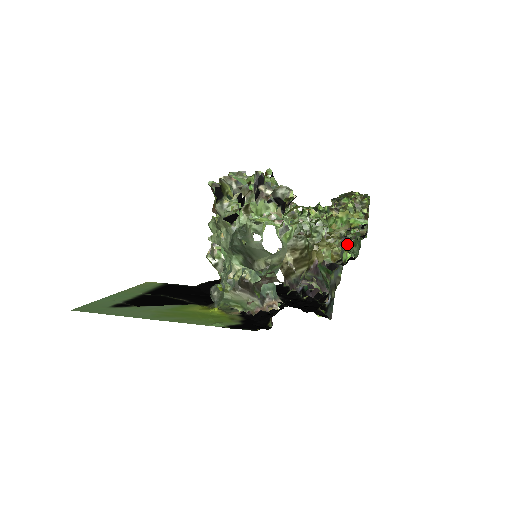
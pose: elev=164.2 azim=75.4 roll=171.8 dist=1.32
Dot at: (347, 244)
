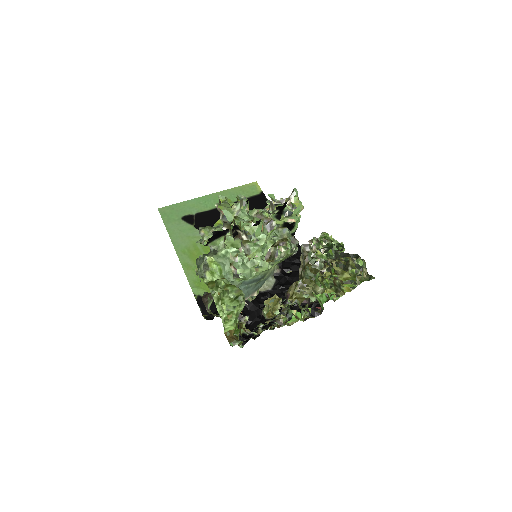
Dot at: (272, 319)
